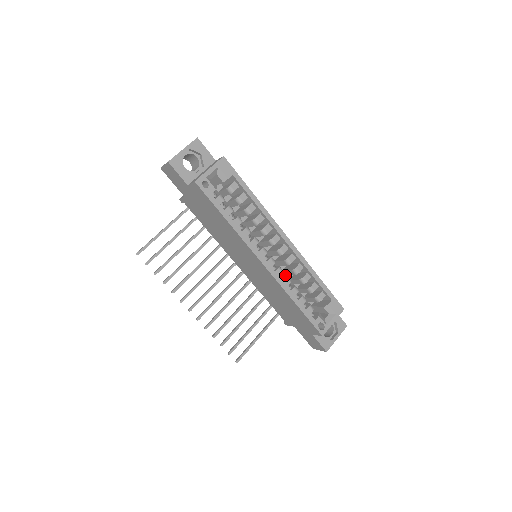
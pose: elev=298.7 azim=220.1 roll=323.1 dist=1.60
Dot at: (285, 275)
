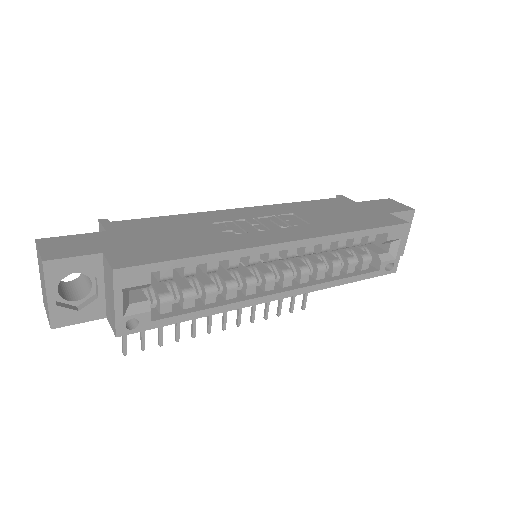
Dot at: (312, 262)
